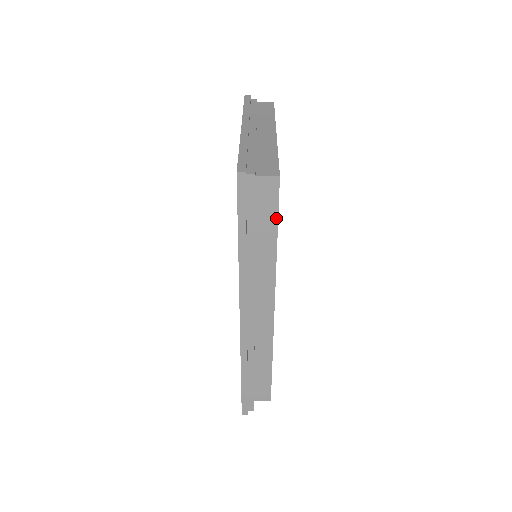
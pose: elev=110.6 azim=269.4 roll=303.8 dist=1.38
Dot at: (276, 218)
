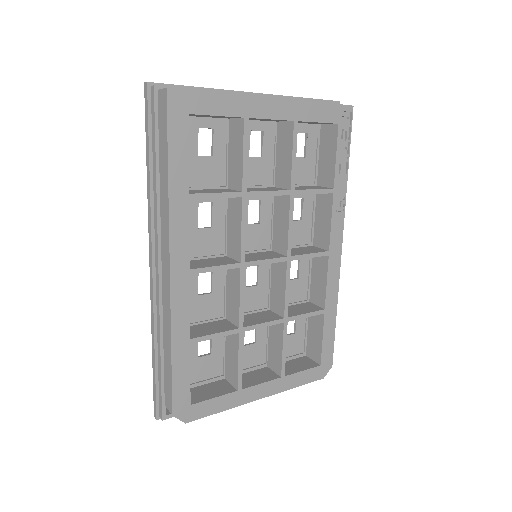
Dot at: (167, 140)
